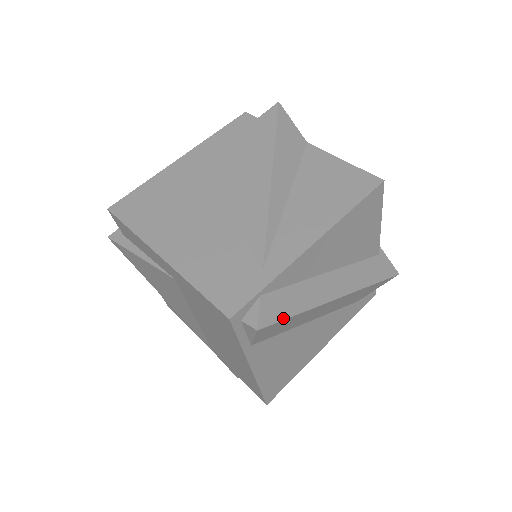
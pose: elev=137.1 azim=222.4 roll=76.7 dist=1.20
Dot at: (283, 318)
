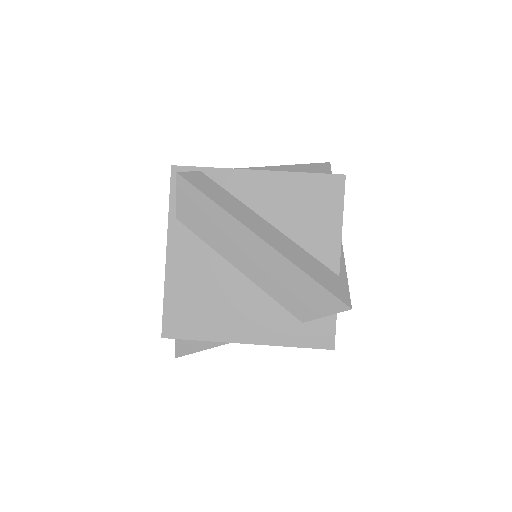
Dot at: (201, 190)
